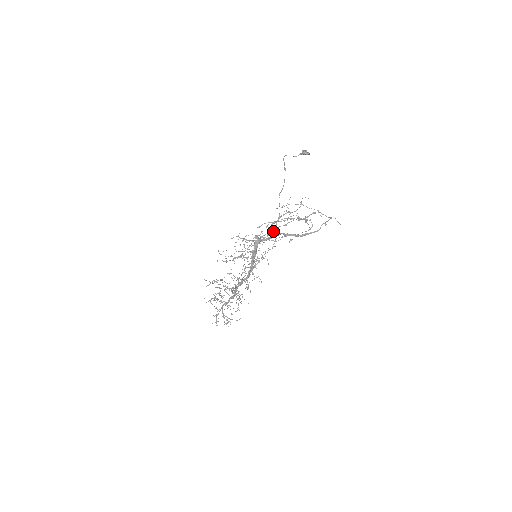
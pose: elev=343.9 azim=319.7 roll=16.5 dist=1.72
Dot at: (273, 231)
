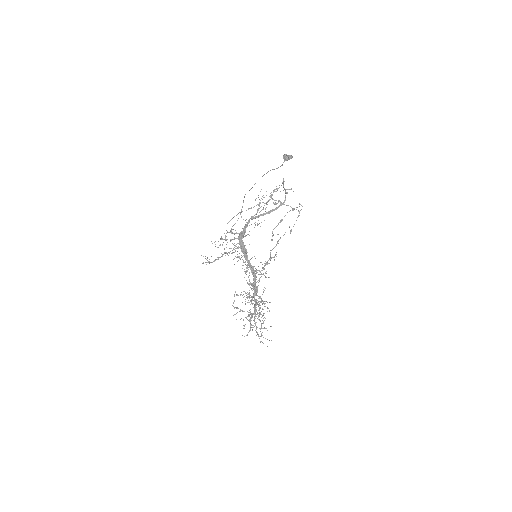
Dot at: (272, 231)
